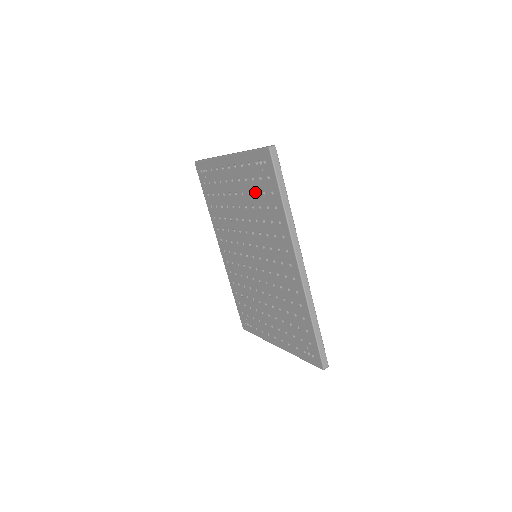
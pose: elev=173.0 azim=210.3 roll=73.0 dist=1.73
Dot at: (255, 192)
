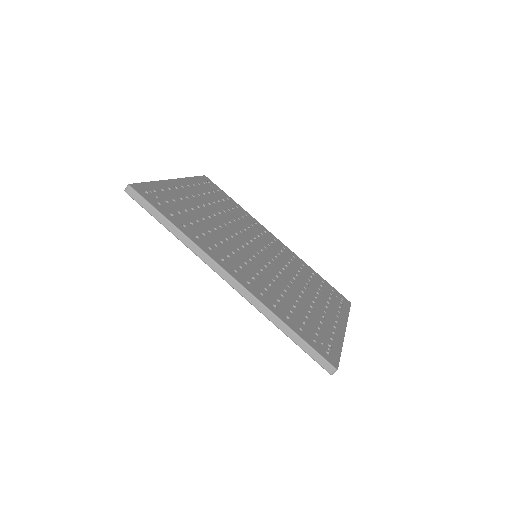
Dot at: occluded
